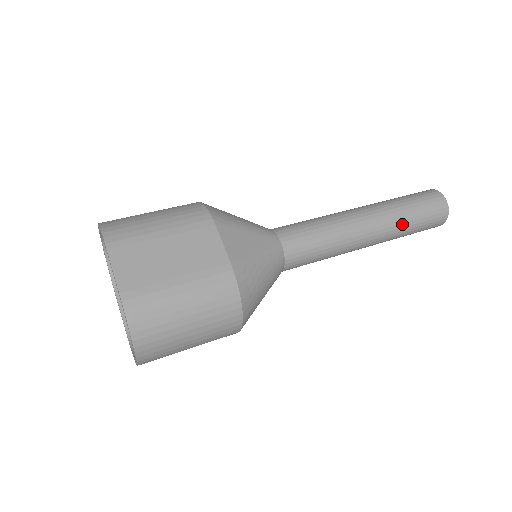
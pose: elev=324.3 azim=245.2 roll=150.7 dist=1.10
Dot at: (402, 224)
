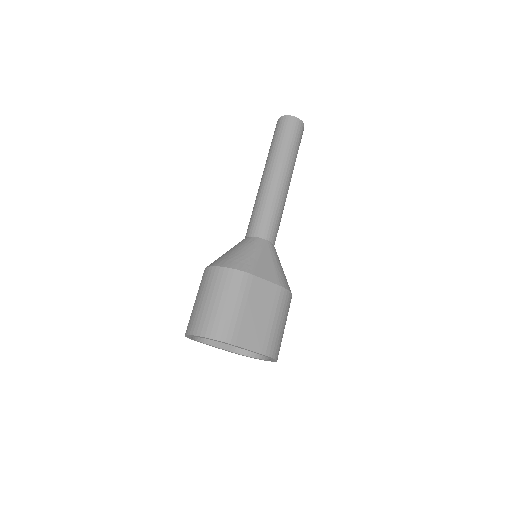
Dot at: (295, 160)
